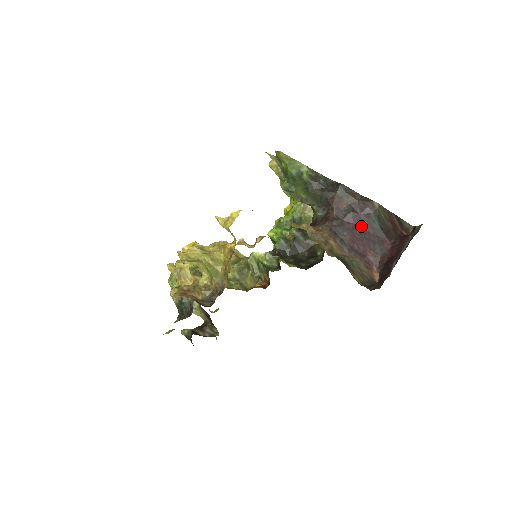
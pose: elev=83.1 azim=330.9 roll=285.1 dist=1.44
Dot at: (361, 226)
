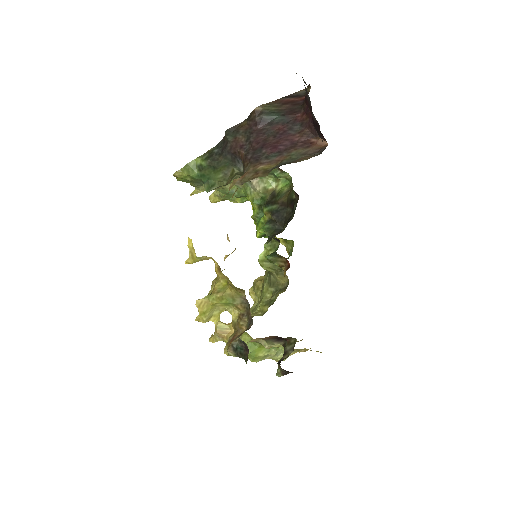
Dot at: (268, 133)
